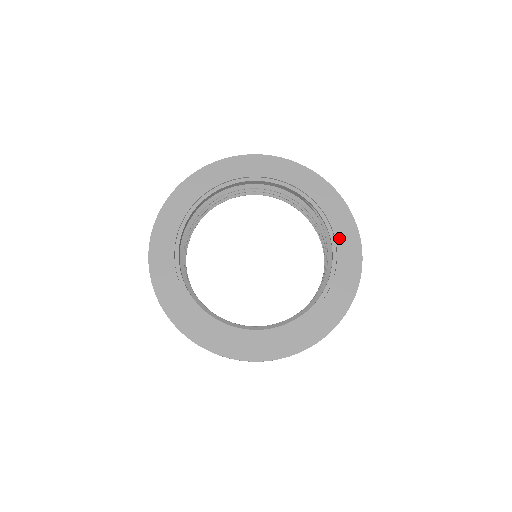
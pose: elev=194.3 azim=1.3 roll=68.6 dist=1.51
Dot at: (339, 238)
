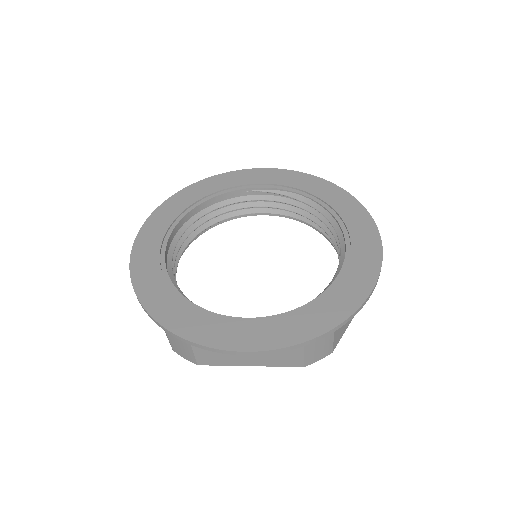
Dot at: (301, 187)
